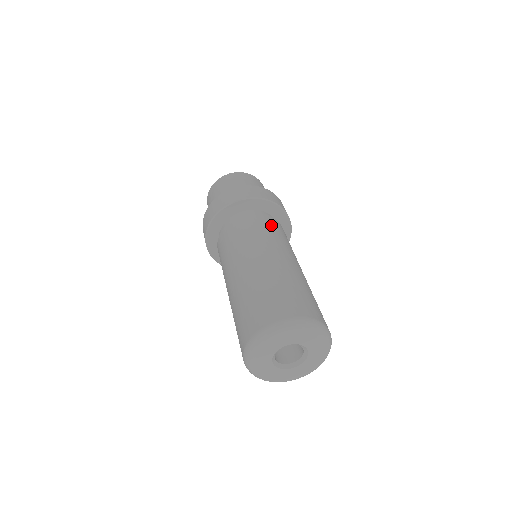
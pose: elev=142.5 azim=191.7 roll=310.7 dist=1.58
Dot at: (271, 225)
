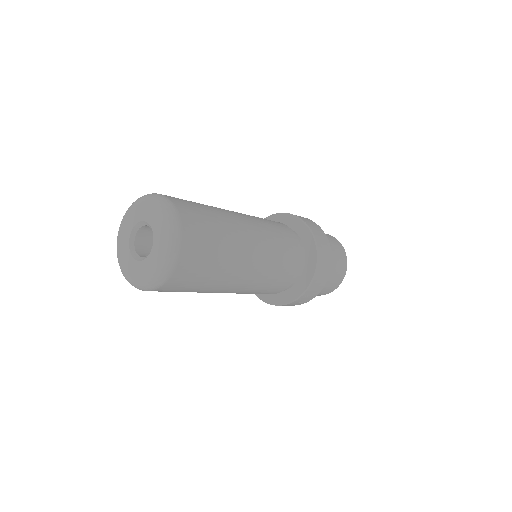
Dot at: (280, 227)
